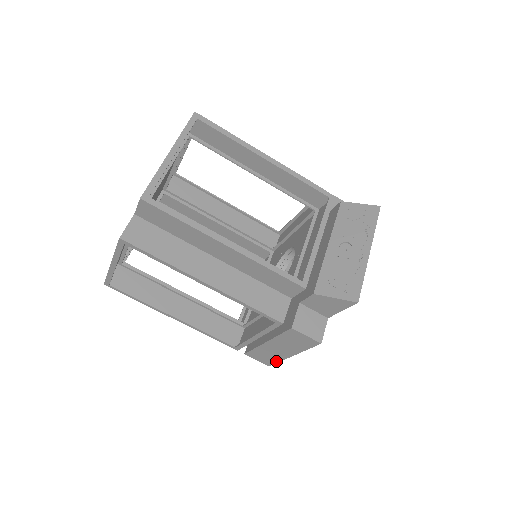
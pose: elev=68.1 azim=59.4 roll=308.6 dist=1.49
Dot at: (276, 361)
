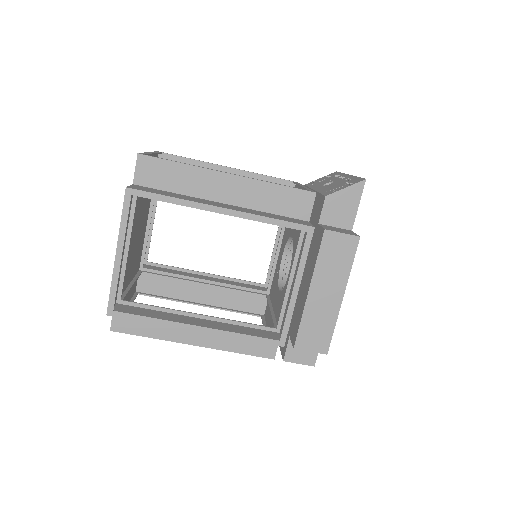
Dot at: (331, 330)
